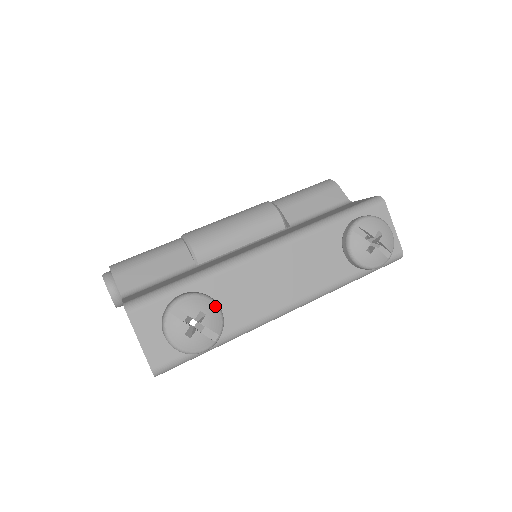
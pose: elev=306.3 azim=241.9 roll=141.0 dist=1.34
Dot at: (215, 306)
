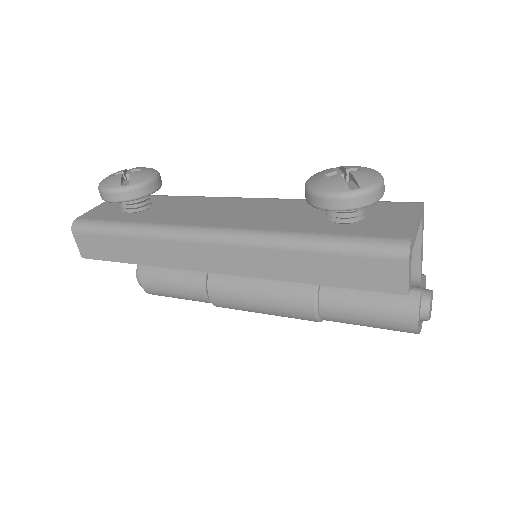
Dot at: (153, 174)
